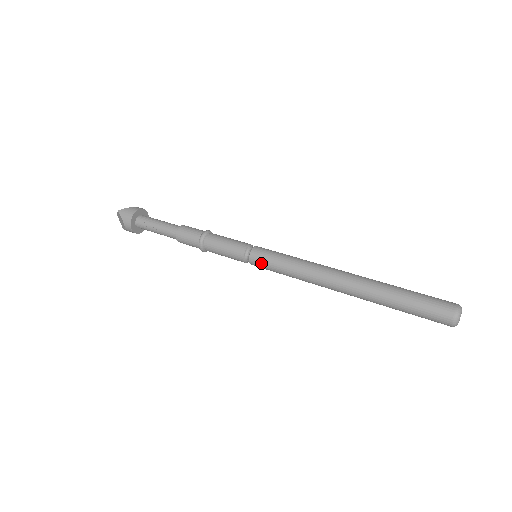
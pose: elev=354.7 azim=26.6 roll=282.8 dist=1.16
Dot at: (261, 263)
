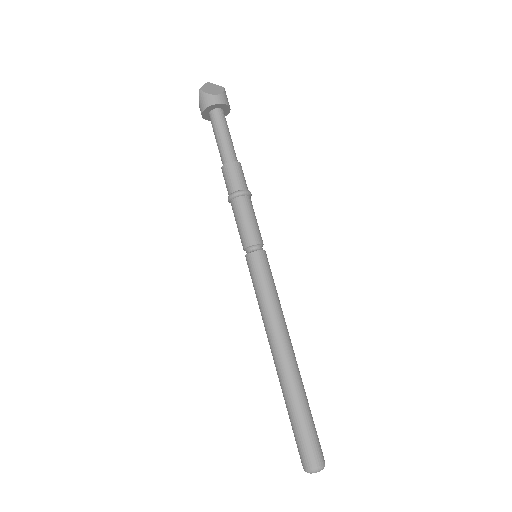
Dot at: (249, 270)
